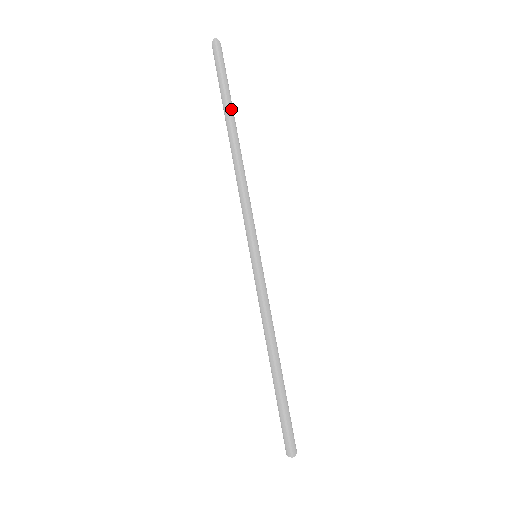
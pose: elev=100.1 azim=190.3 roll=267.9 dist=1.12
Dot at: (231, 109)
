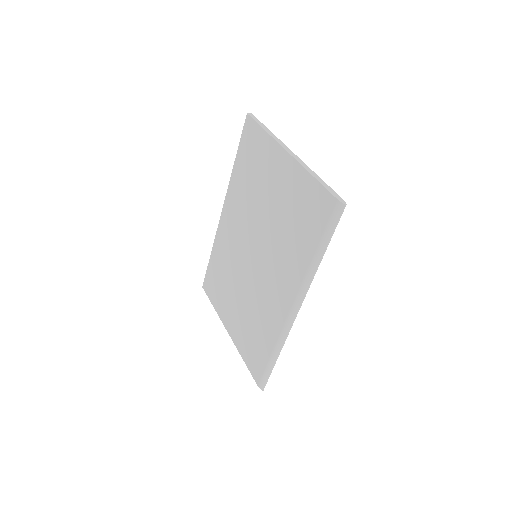
Dot at: (325, 249)
